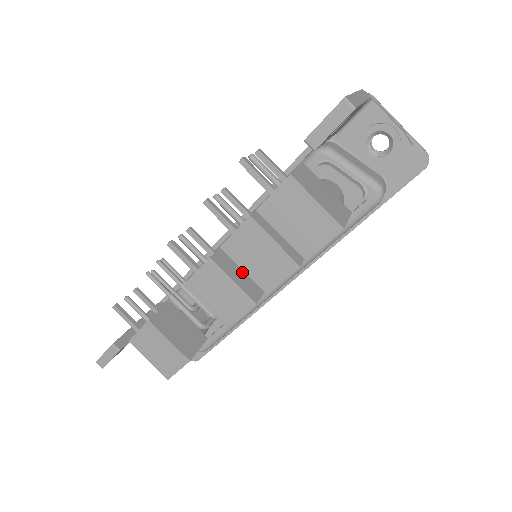
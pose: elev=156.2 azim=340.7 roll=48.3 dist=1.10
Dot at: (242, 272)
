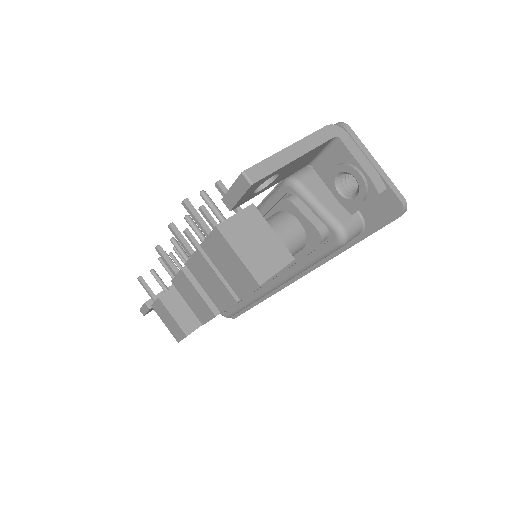
Dot at: occluded
